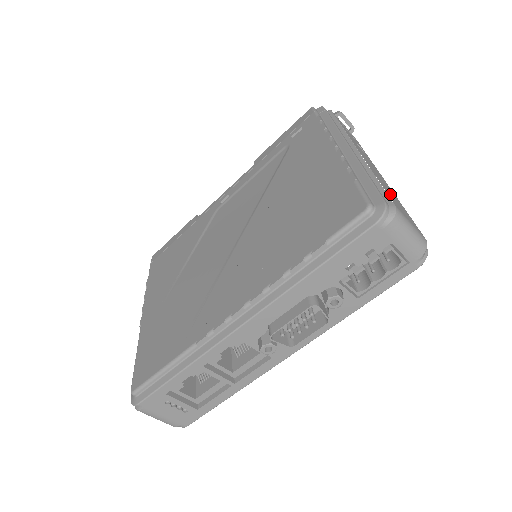
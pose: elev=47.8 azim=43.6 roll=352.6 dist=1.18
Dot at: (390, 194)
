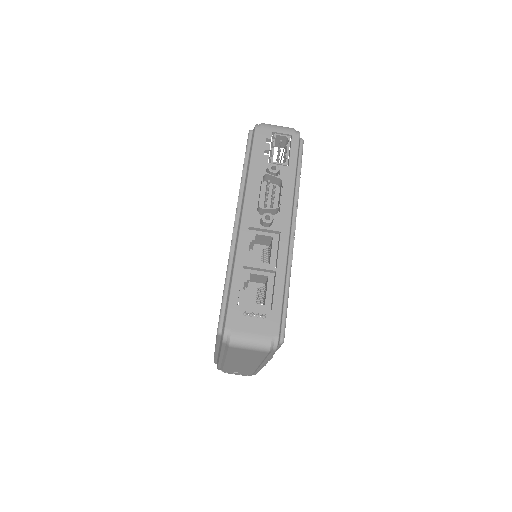
Dot at: occluded
